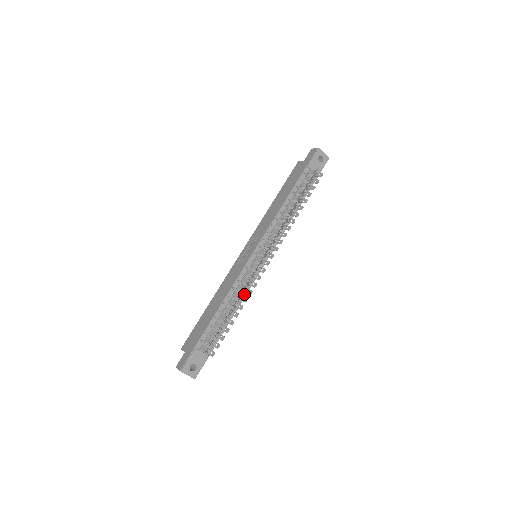
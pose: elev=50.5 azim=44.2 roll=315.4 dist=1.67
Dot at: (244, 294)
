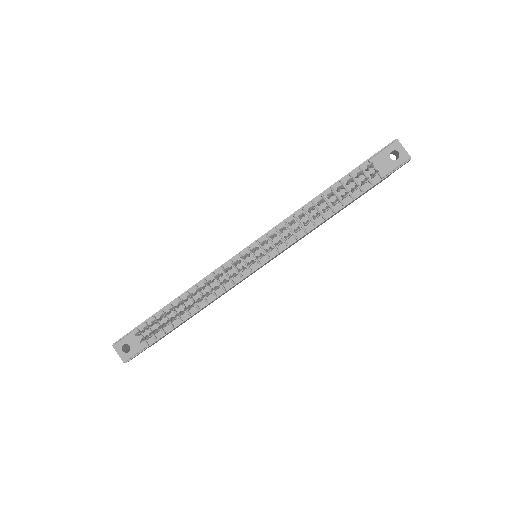
Dot at: (217, 294)
